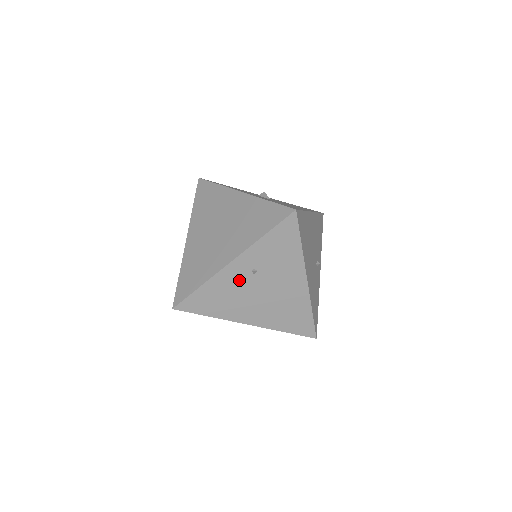
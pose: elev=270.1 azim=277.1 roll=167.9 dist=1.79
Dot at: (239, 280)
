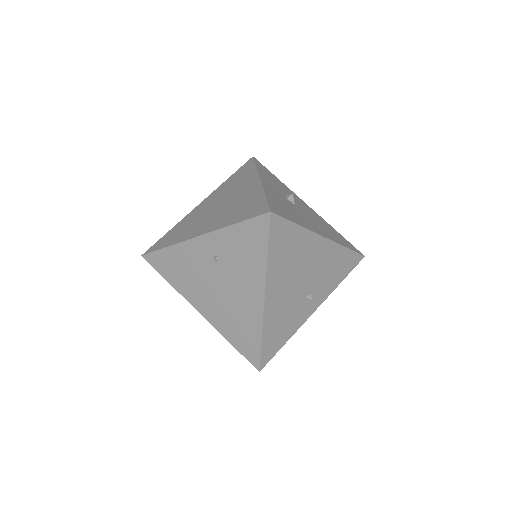
Dot at: (201, 260)
